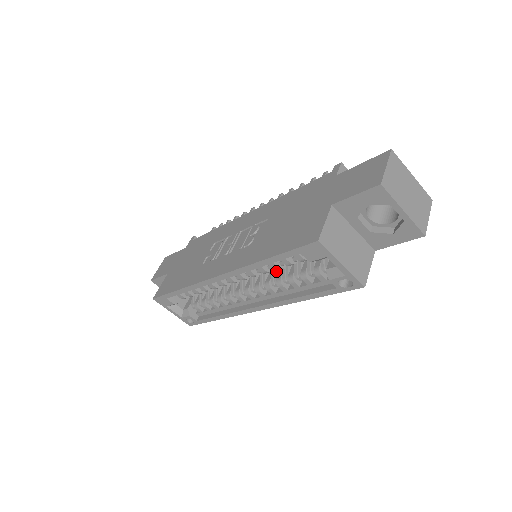
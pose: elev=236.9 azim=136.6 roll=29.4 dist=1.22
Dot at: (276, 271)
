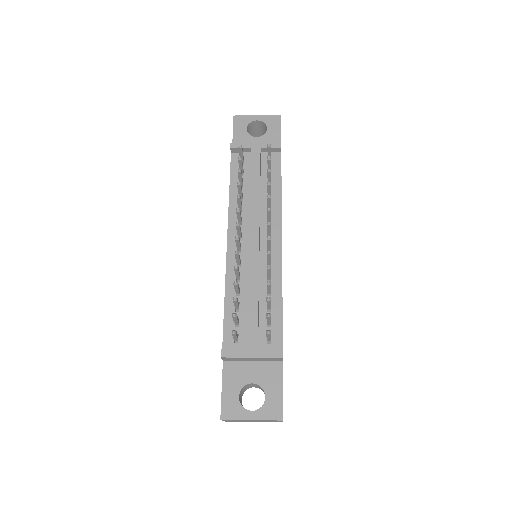
Dot at: occluded
